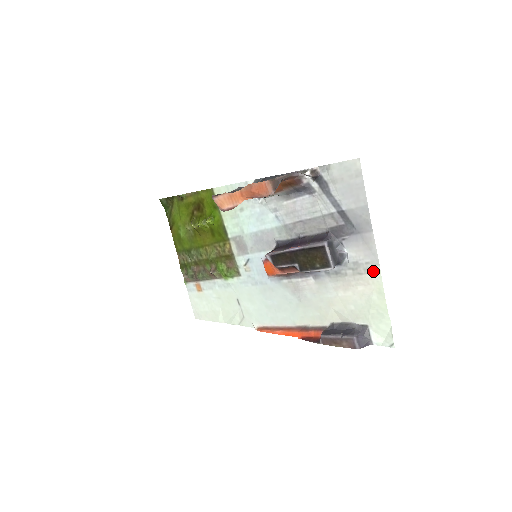
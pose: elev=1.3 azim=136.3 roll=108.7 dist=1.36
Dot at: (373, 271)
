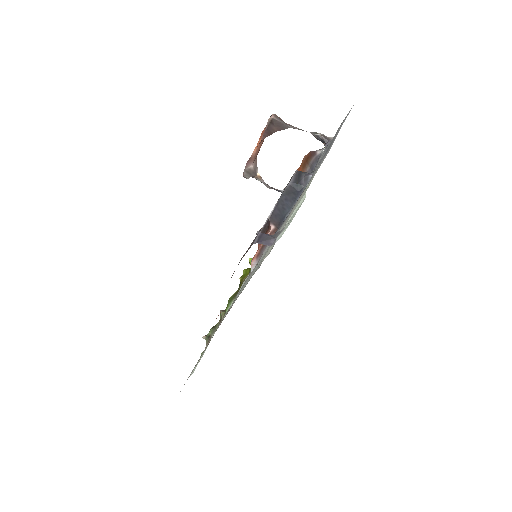
Dot at: occluded
